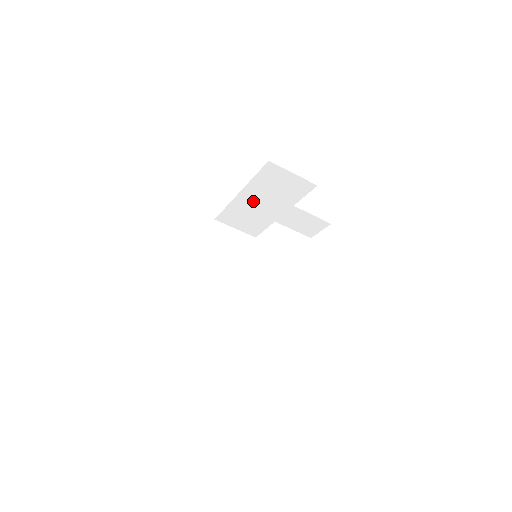
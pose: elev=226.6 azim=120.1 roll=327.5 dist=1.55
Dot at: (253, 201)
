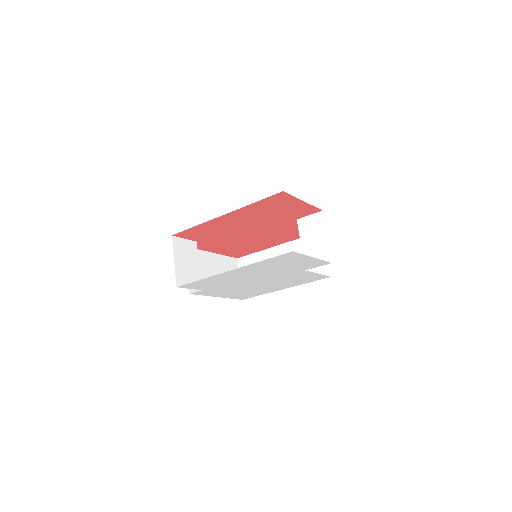
Dot at: occluded
